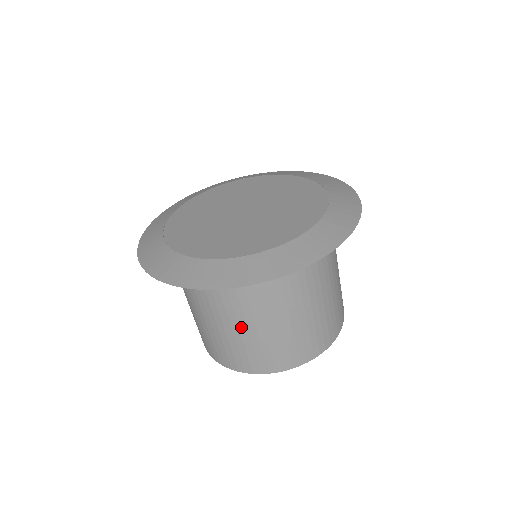
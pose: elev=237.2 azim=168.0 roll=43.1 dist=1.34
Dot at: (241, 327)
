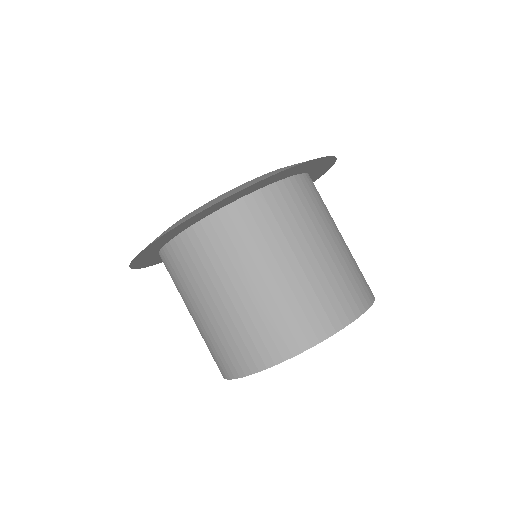
Dot at: (225, 302)
